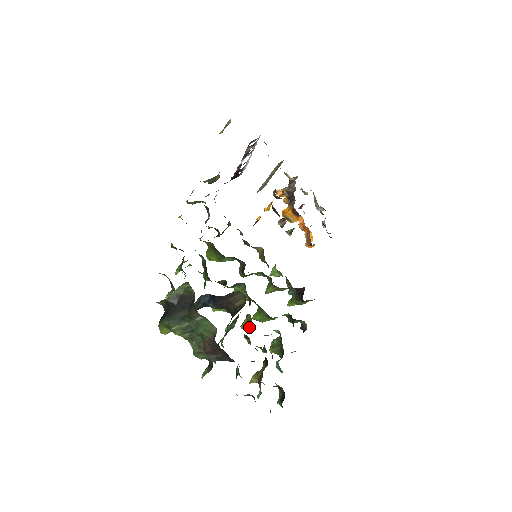
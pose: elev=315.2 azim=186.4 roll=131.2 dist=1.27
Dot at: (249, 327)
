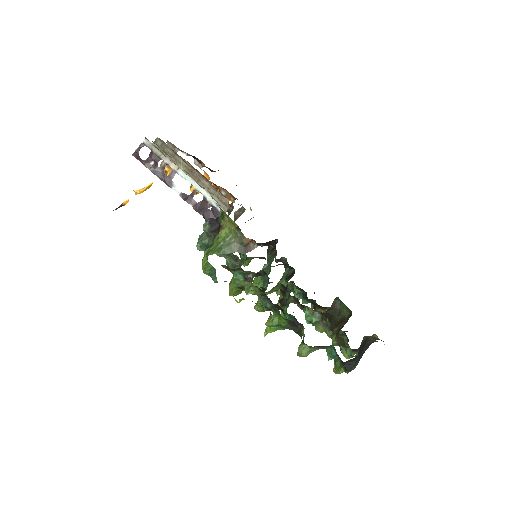
Dot at: (295, 302)
